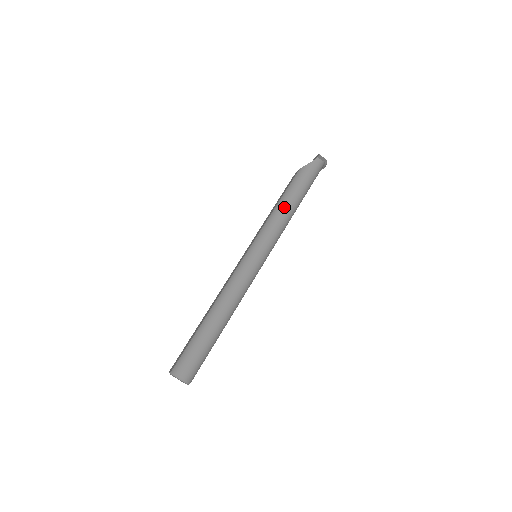
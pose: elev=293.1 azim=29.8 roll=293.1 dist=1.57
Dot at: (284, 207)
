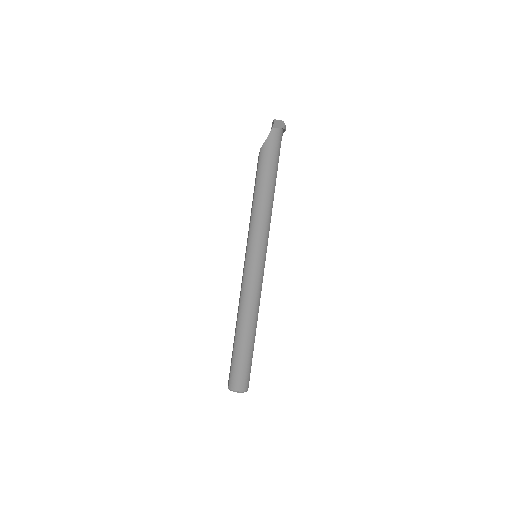
Dot at: (260, 199)
